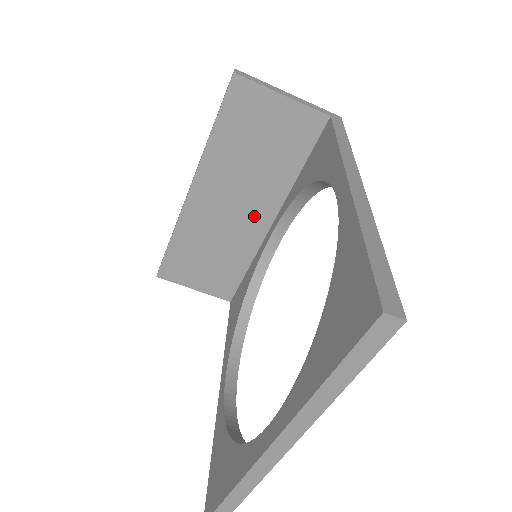
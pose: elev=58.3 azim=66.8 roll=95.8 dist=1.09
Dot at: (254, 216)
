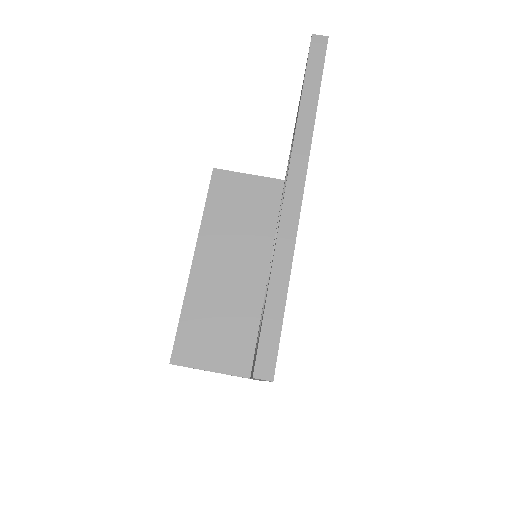
Dot at: (251, 270)
